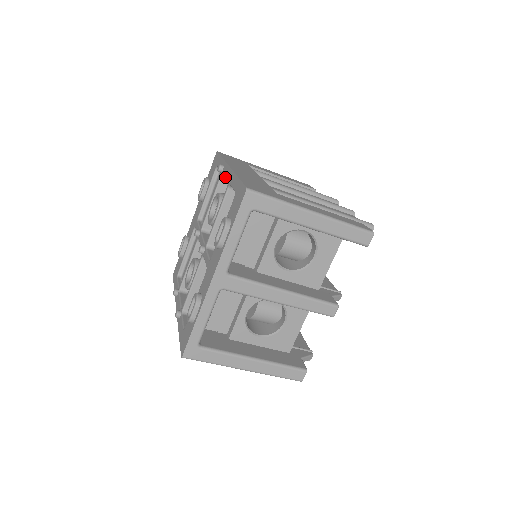
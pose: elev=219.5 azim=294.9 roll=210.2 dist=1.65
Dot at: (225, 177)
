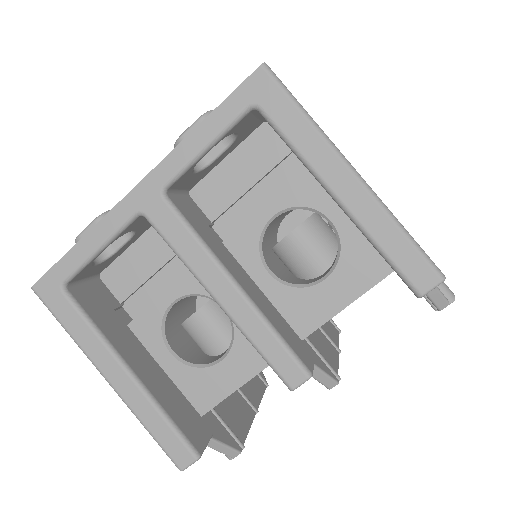
Dot at: occluded
